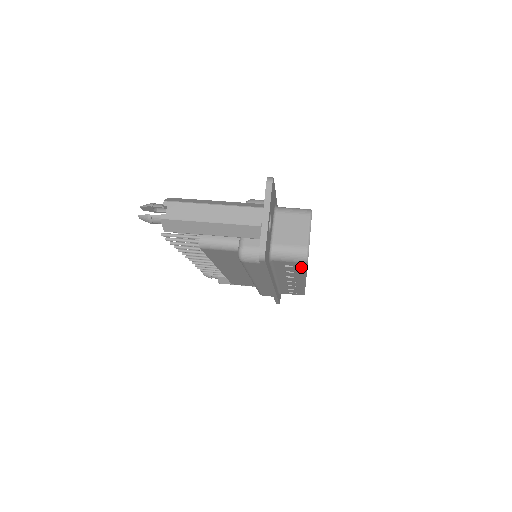
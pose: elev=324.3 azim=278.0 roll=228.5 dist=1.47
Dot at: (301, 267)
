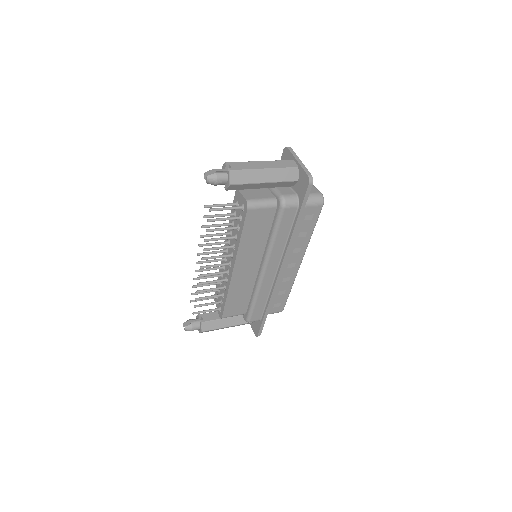
Dot at: (315, 218)
